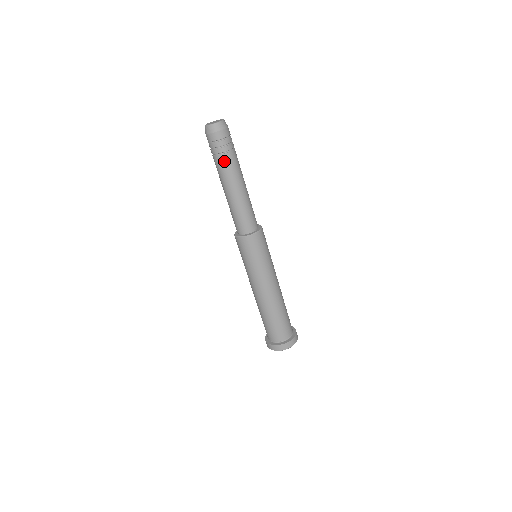
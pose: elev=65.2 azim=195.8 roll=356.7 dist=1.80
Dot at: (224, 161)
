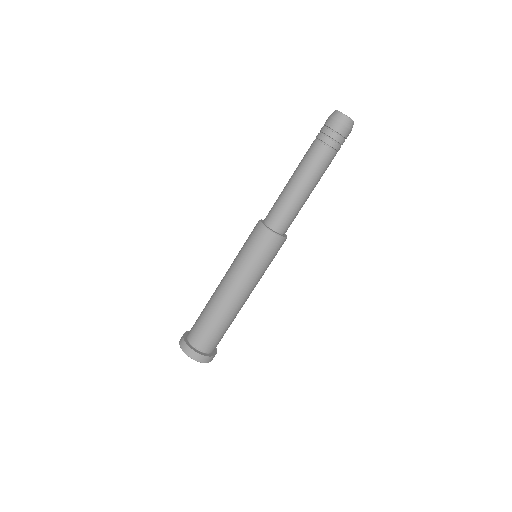
Dot at: (323, 153)
